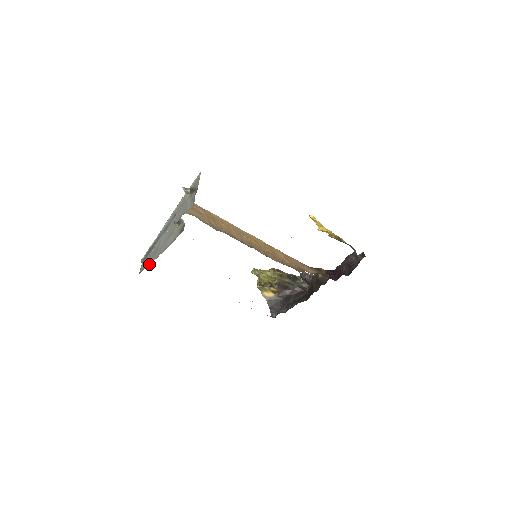
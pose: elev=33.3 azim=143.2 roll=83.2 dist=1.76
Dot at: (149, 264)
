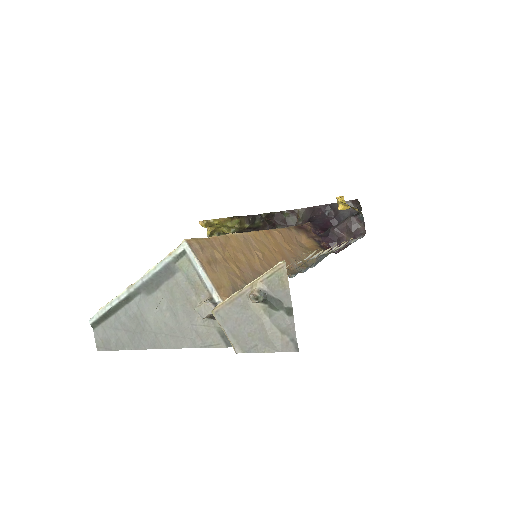
Dot at: (128, 349)
